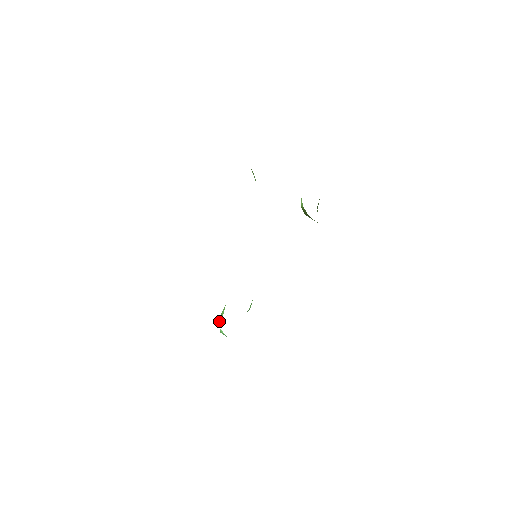
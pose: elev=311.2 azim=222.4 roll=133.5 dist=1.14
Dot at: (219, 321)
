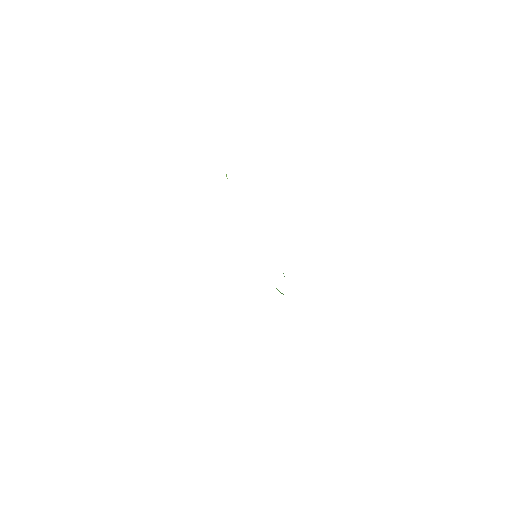
Dot at: occluded
